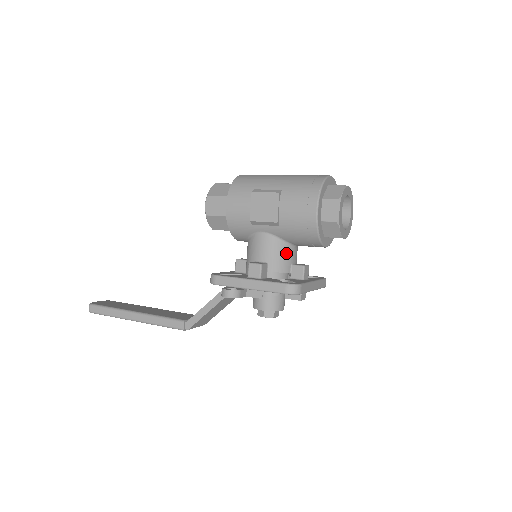
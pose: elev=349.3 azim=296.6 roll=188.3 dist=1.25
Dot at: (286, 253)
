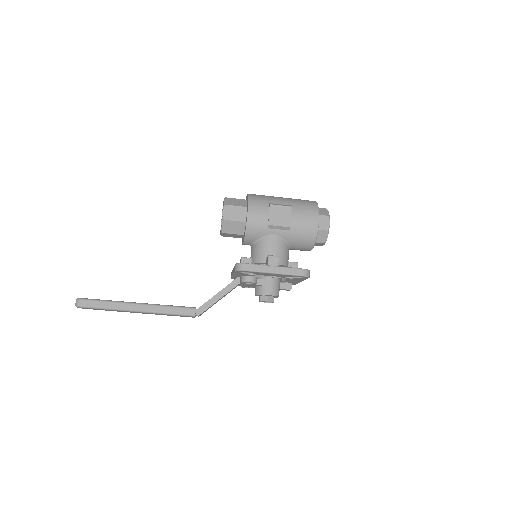
Dot at: (287, 252)
